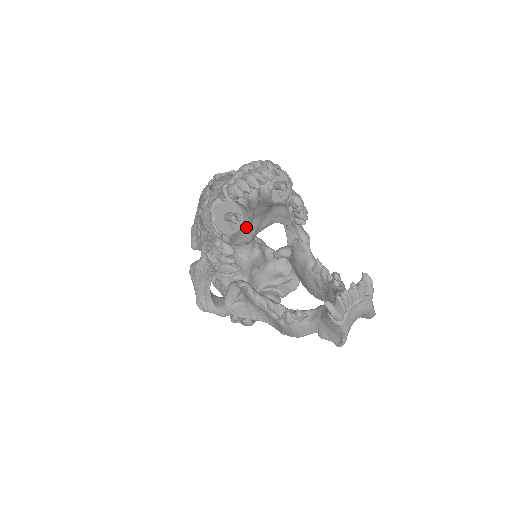
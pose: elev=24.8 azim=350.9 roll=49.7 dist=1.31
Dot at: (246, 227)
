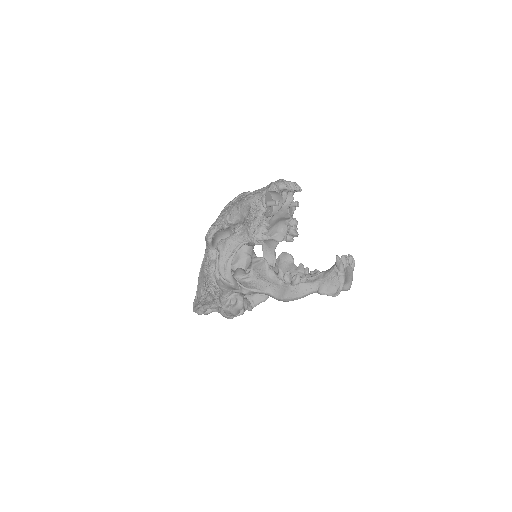
Dot at: occluded
